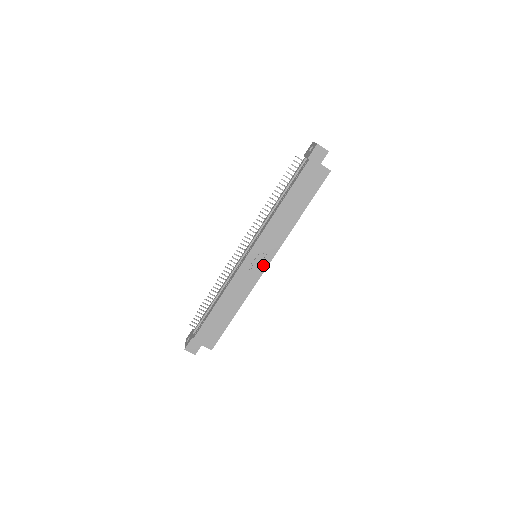
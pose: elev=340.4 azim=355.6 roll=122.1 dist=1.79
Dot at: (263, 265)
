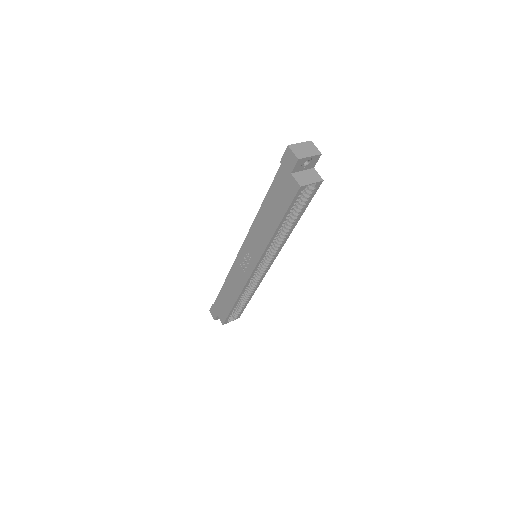
Dot at: (250, 268)
